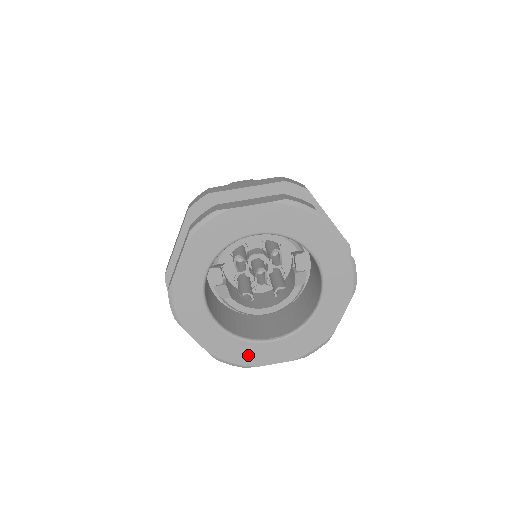
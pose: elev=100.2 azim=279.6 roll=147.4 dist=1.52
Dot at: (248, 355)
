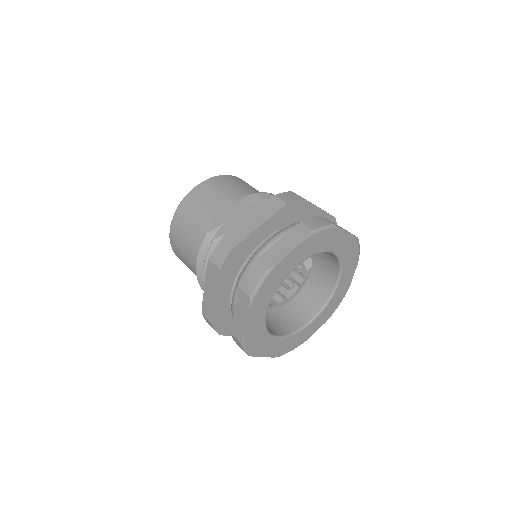
Dot at: (299, 339)
